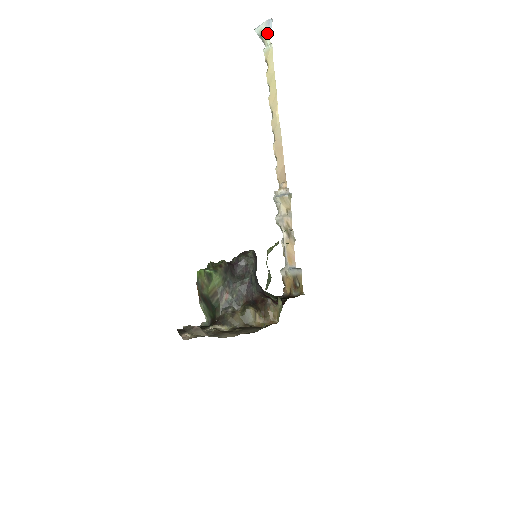
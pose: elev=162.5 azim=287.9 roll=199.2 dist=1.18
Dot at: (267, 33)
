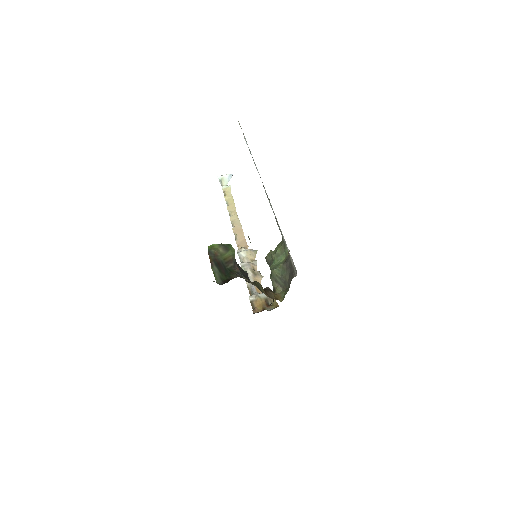
Dot at: (226, 181)
